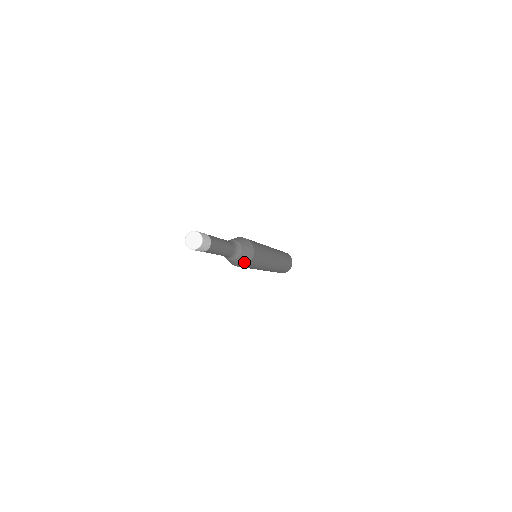
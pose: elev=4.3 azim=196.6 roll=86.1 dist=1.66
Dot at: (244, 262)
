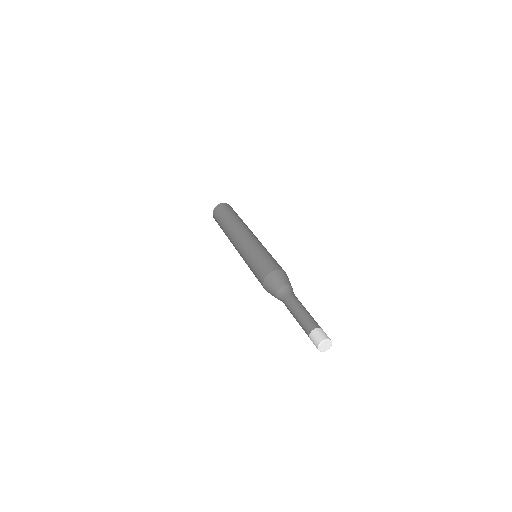
Dot at: occluded
